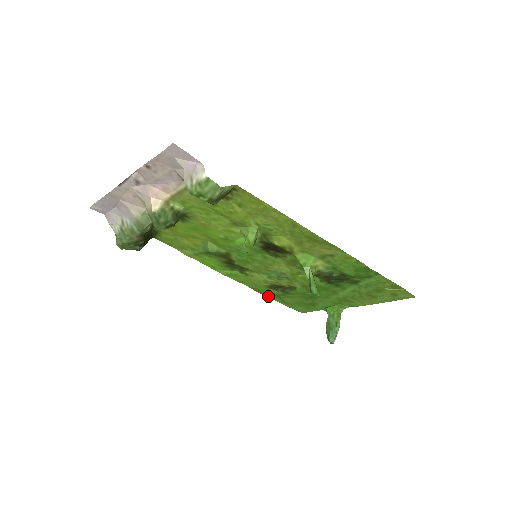
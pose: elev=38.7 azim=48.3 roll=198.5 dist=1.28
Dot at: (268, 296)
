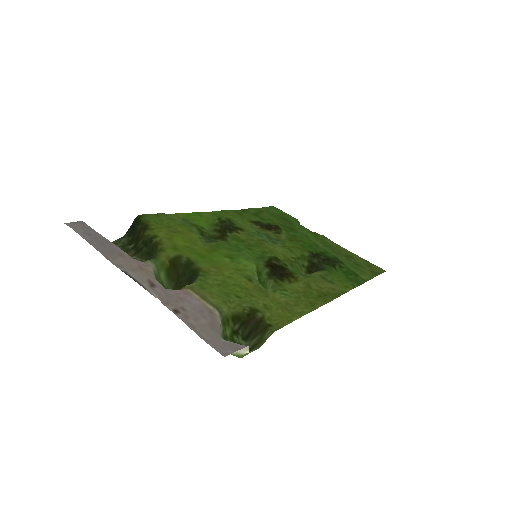
Dot at: (246, 209)
